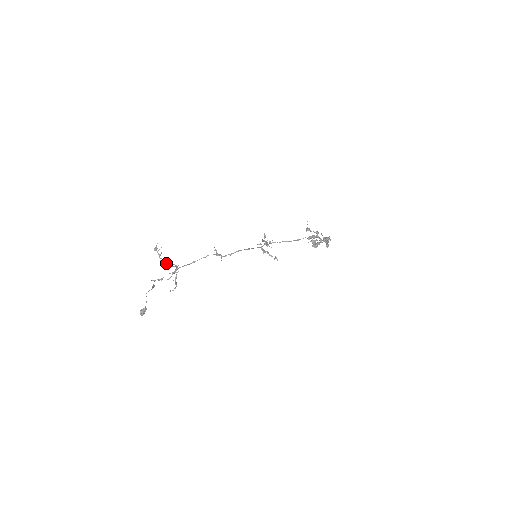
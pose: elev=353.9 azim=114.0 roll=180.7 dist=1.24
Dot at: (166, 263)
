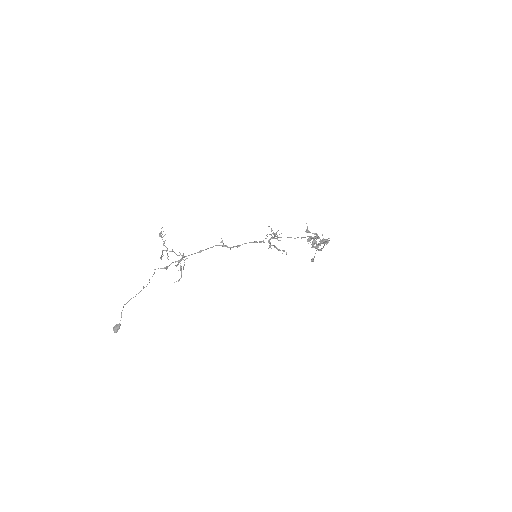
Dot at: (170, 251)
